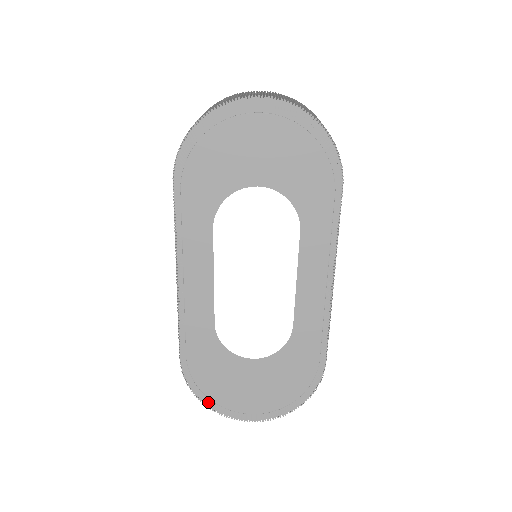
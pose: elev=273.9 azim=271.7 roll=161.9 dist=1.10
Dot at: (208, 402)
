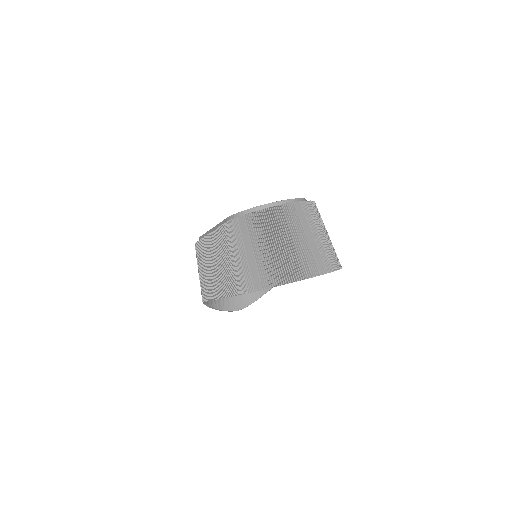
Dot at: (253, 212)
